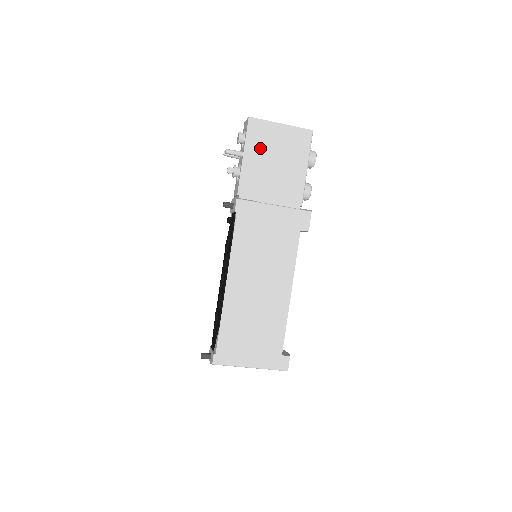
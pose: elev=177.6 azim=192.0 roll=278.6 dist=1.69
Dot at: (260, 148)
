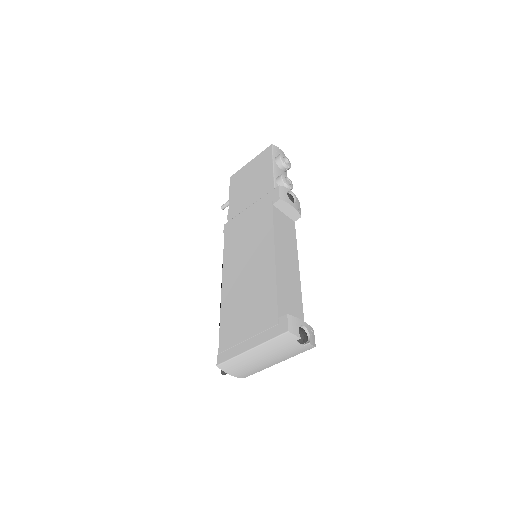
Dot at: (239, 186)
